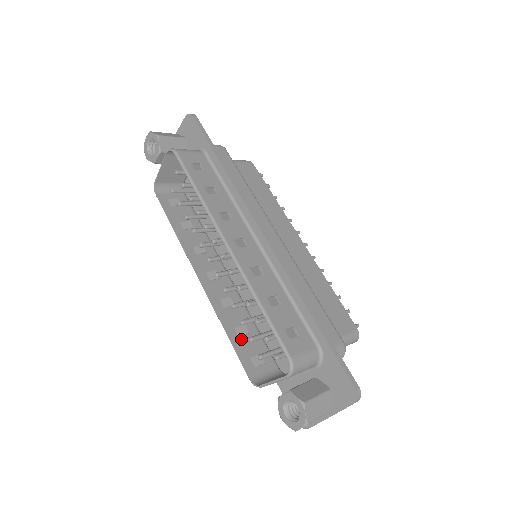
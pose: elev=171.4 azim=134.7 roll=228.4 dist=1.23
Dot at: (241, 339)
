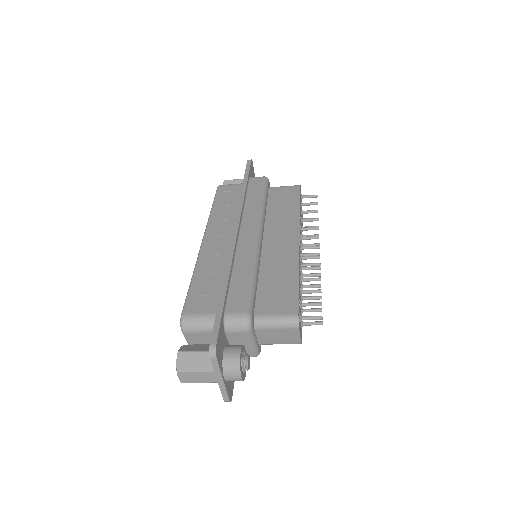
Dot at: occluded
